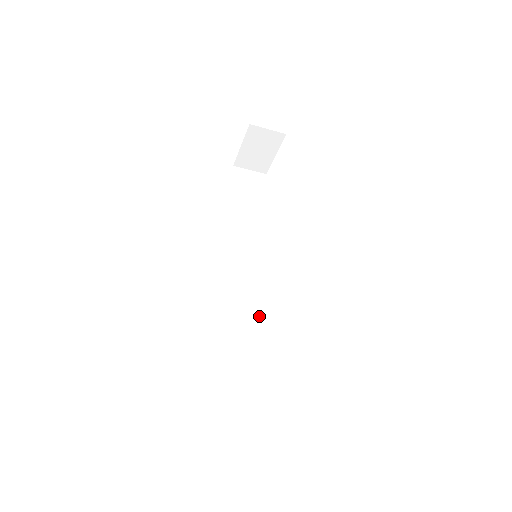
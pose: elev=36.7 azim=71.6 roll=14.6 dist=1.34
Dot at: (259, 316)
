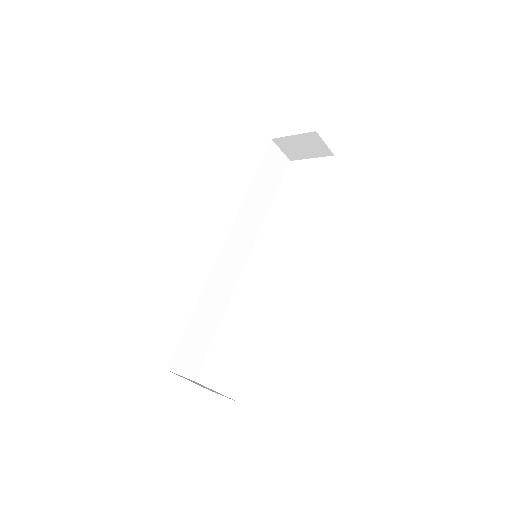
Dot at: (227, 297)
